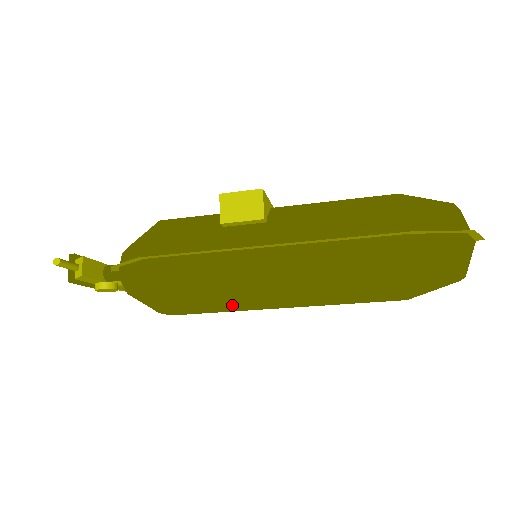
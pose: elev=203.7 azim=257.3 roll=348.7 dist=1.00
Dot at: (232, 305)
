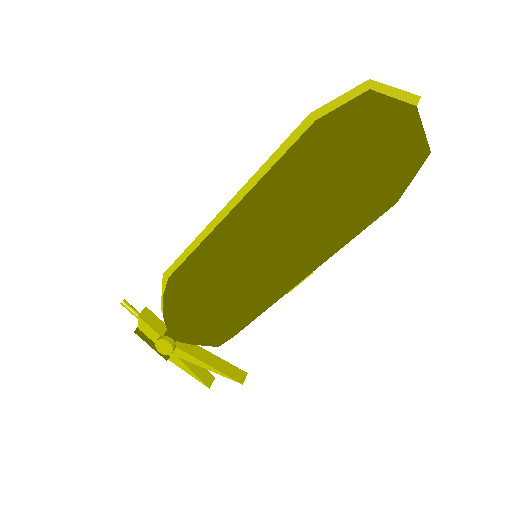
Dot at: (213, 278)
